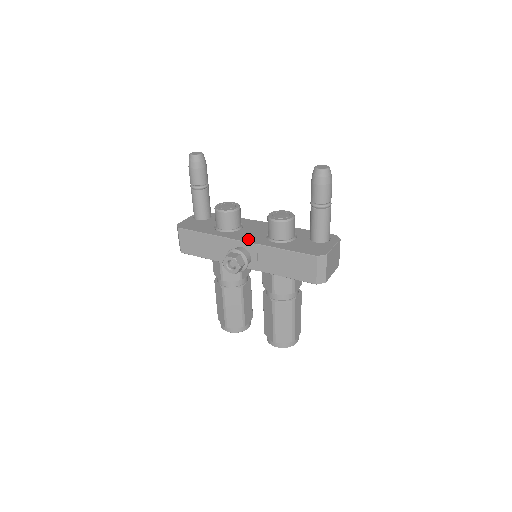
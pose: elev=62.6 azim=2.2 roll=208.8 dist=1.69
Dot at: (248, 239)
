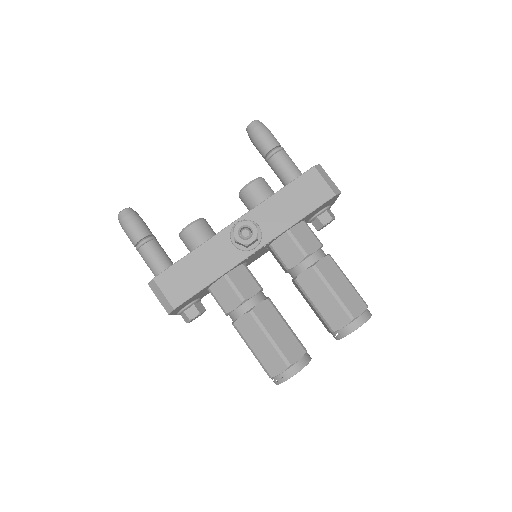
Dot at: occluded
